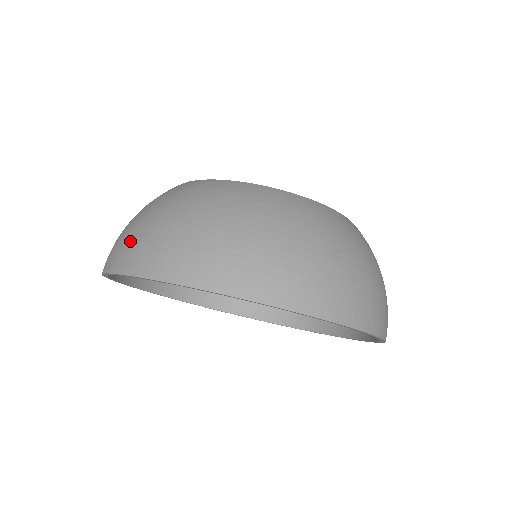
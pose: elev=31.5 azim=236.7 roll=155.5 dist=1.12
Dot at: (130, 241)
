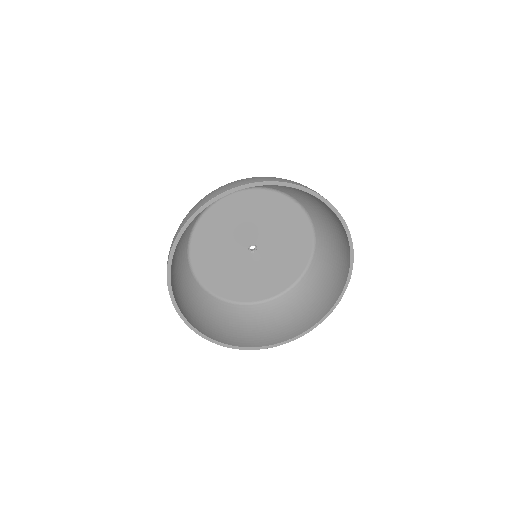
Dot at: (244, 179)
